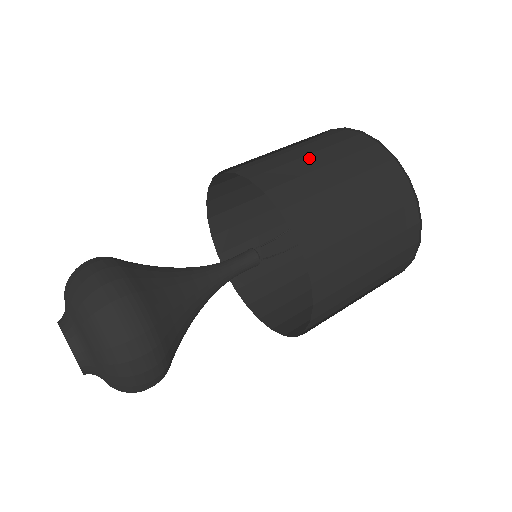
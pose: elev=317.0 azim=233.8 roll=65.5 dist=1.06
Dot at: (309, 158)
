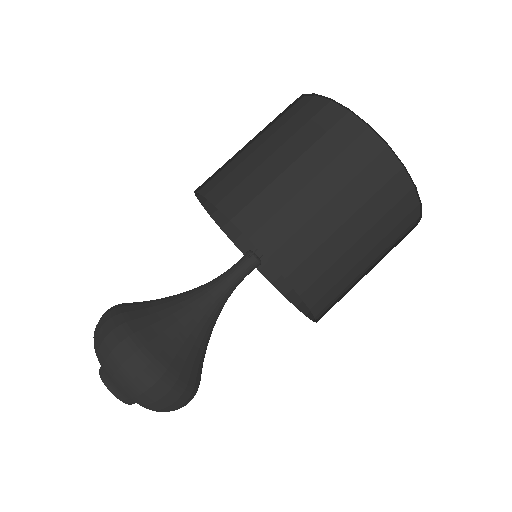
Dot at: (274, 158)
